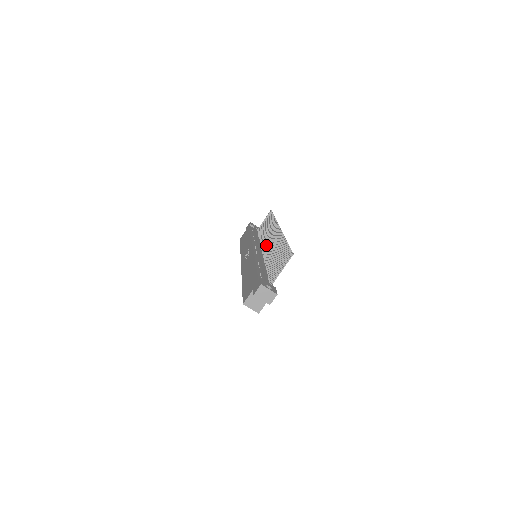
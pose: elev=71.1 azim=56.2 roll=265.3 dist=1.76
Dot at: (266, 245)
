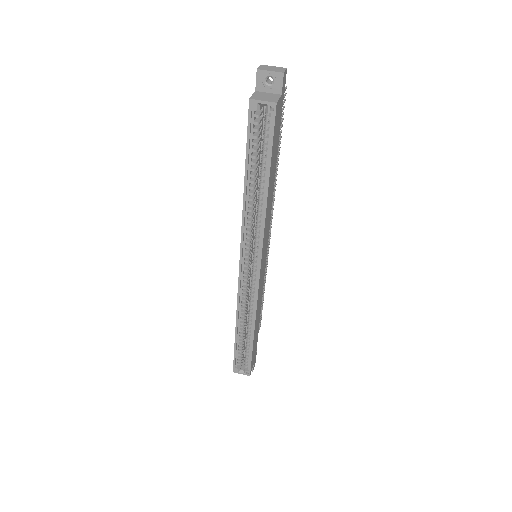
Dot at: occluded
